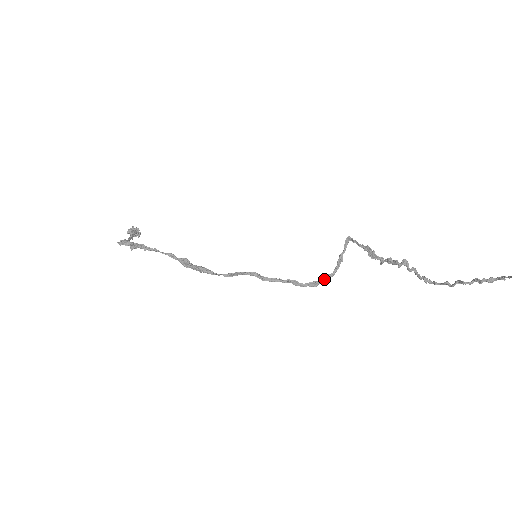
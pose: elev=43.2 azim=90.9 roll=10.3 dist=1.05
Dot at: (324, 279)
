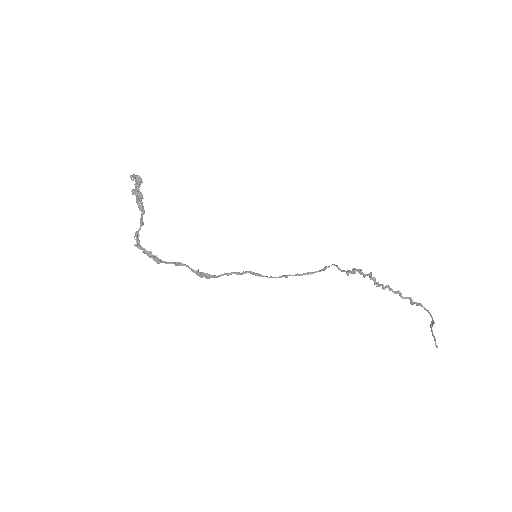
Dot at: (305, 274)
